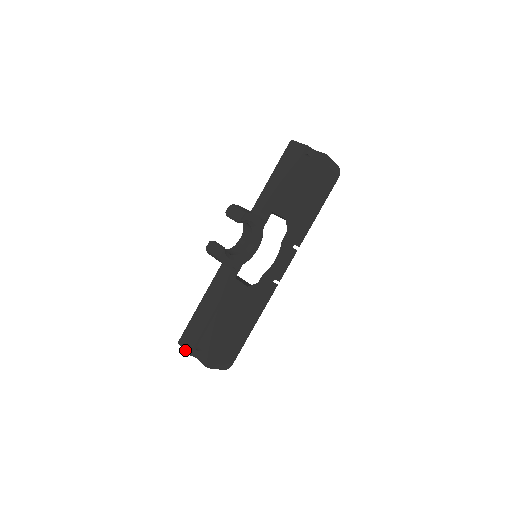
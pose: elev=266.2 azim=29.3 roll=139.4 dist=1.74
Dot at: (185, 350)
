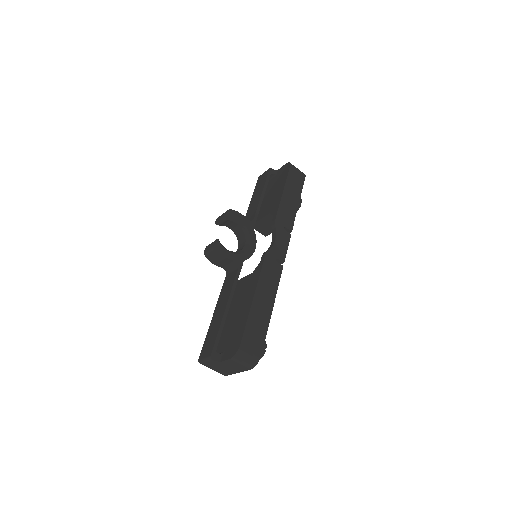
Dot at: (205, 358)
